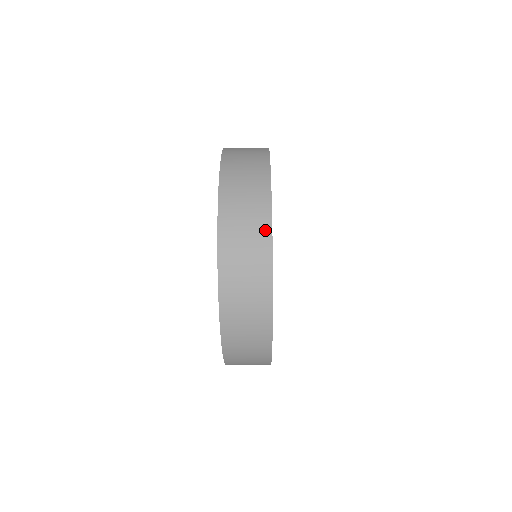
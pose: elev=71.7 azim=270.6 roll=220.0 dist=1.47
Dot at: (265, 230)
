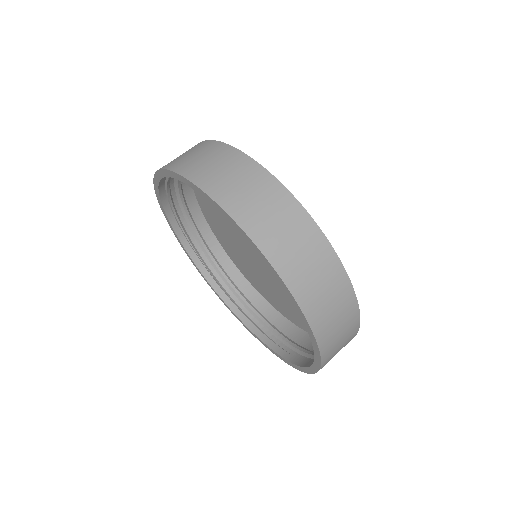
Dot at: (221, 148)
